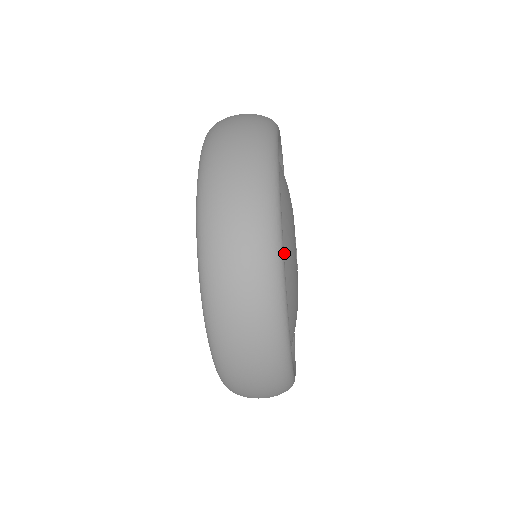
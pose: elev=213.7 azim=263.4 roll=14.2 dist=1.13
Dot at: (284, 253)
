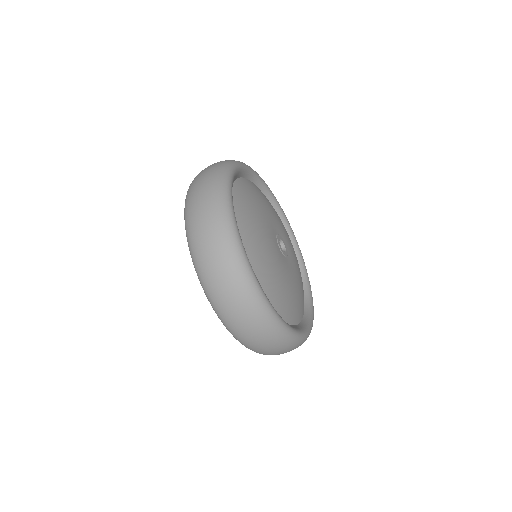
Dot at: (245, 203)
